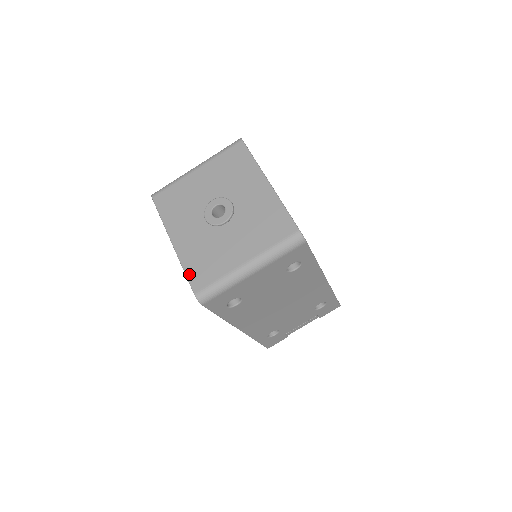
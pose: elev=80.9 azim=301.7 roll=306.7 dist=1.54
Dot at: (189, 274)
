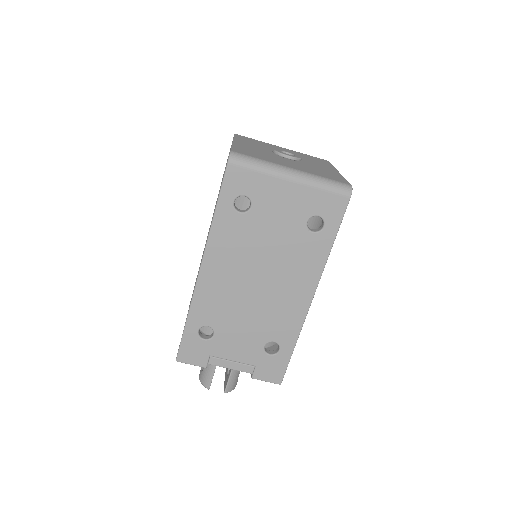
Dot at: (235, 148)
